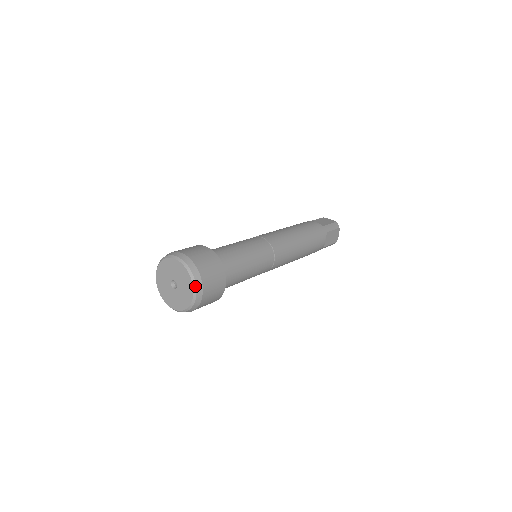
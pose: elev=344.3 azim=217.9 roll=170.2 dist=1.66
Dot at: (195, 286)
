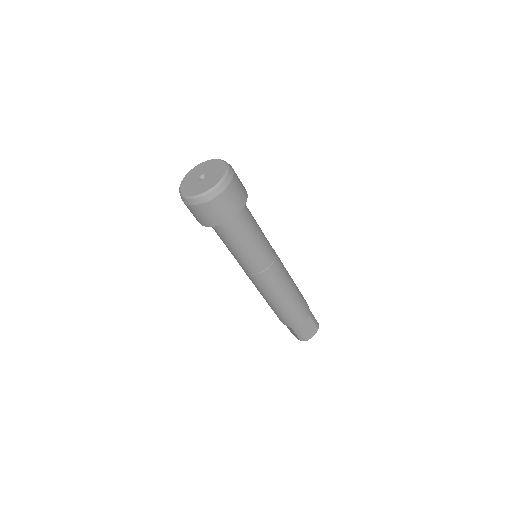
Dot at: (219, 159)
